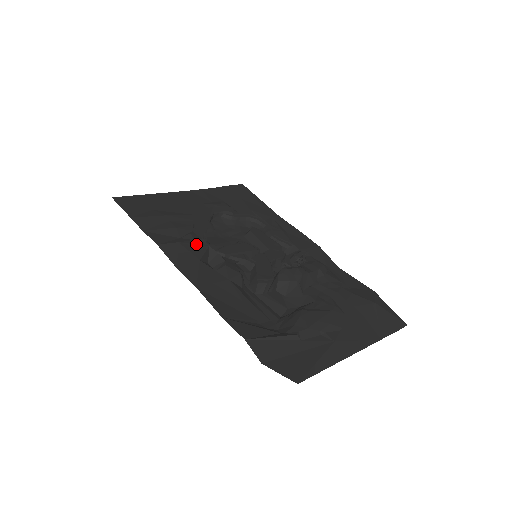
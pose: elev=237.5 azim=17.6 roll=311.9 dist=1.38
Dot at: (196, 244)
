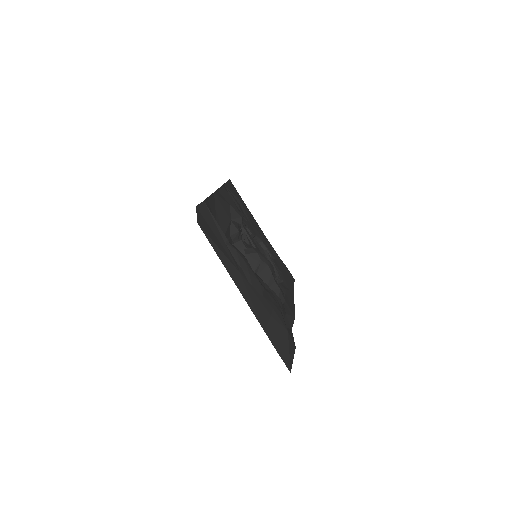
Dot at: (238, 209)
